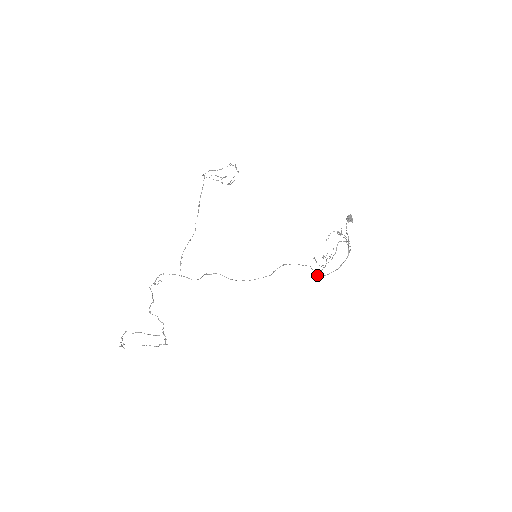
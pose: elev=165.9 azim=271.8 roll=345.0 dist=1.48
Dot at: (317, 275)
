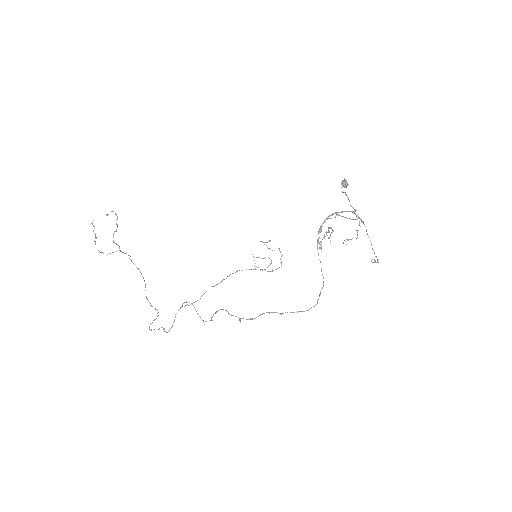
Dot at: occluded
